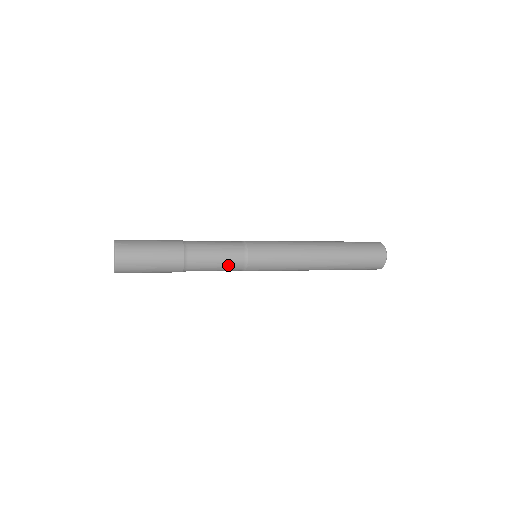
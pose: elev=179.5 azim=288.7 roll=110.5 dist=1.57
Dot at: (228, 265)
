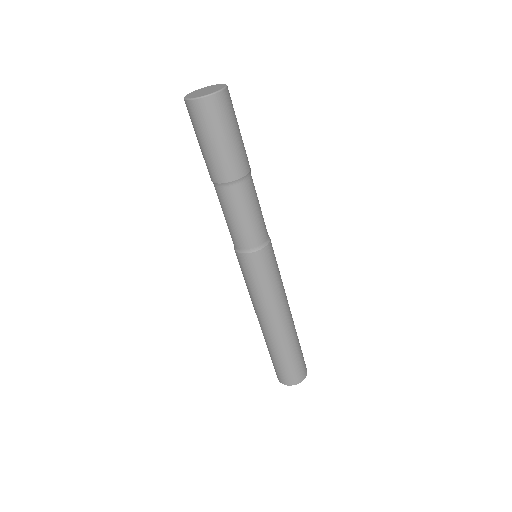
Dot at: (251, 230)
